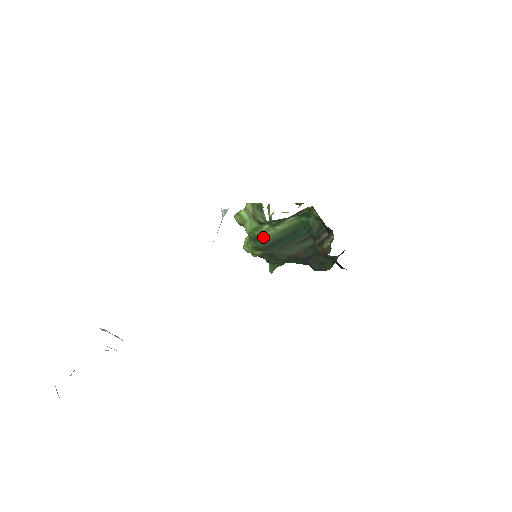
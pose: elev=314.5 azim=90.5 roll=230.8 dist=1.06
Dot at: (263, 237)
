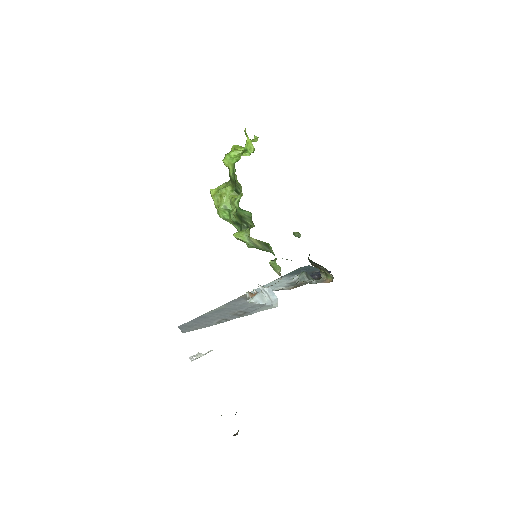
Dot at: occluded
